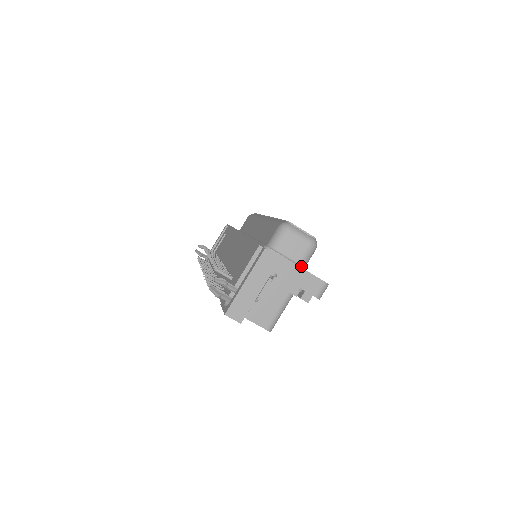
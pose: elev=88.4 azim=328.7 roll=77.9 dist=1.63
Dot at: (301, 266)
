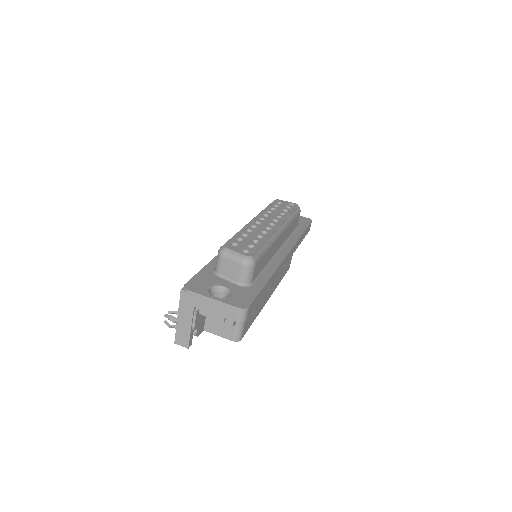
Dot at: (242, 285)
